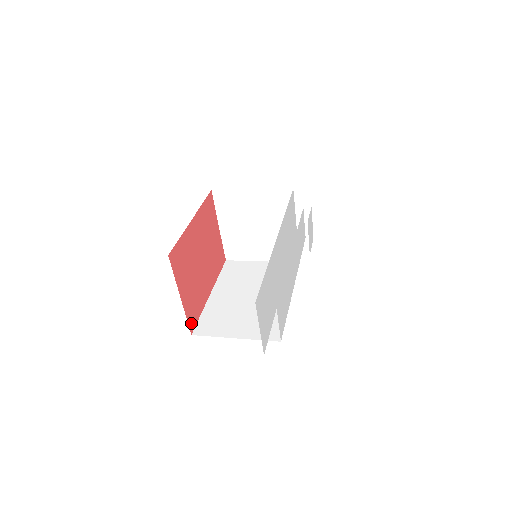
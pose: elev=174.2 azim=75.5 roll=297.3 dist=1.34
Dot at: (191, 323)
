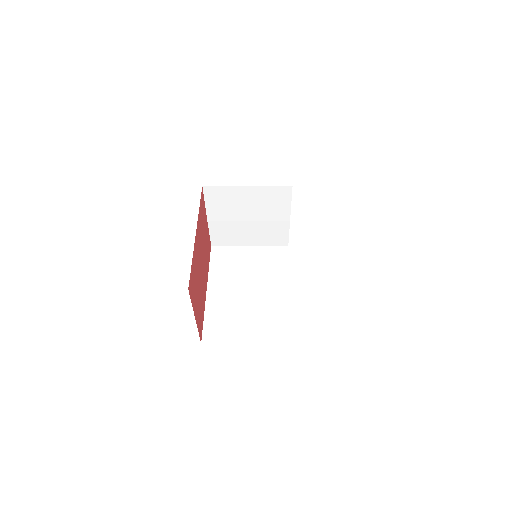
Dot at: (200, 333)
